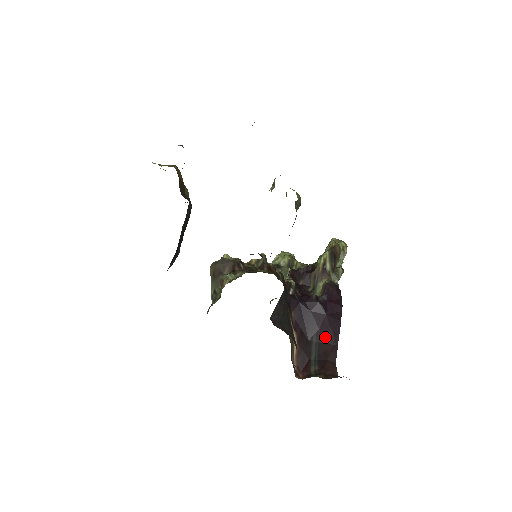
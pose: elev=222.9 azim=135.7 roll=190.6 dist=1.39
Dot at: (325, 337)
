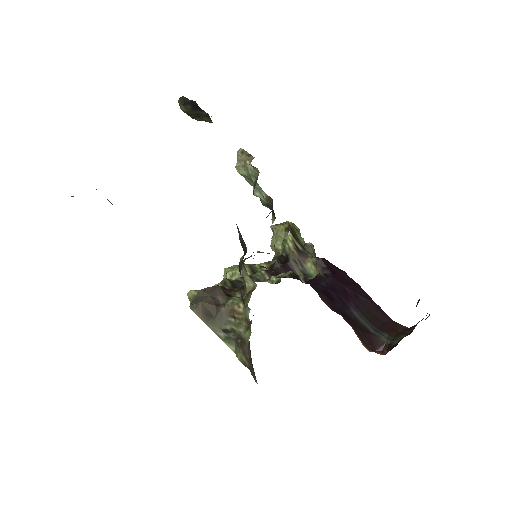
Dot at: (362, 305)
